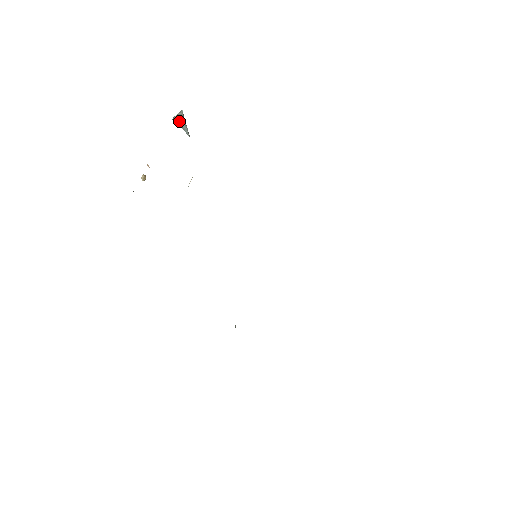
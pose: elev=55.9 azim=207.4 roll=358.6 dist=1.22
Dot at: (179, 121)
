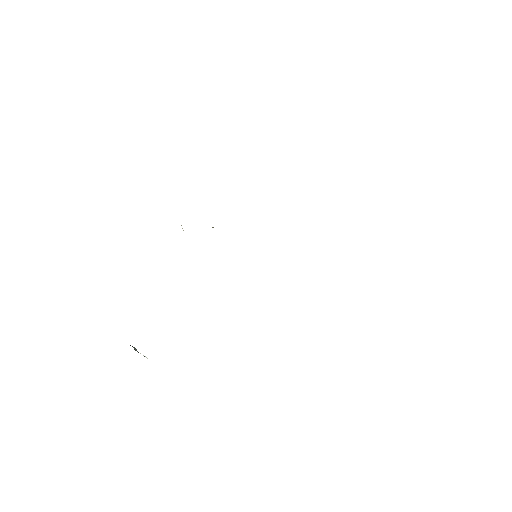
Dot at: (135, 350)
